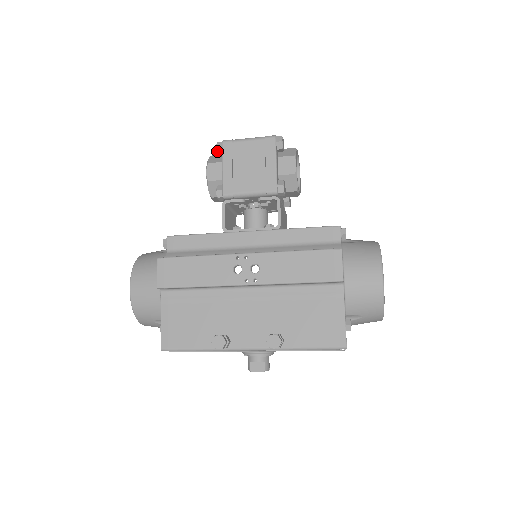
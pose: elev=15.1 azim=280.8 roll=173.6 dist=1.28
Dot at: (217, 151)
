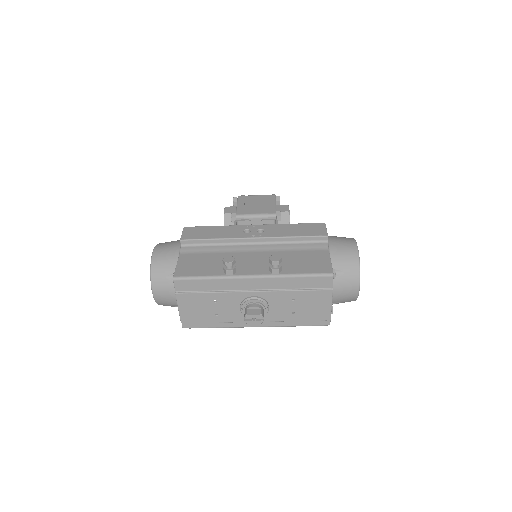
Dot at: (234, 200)
